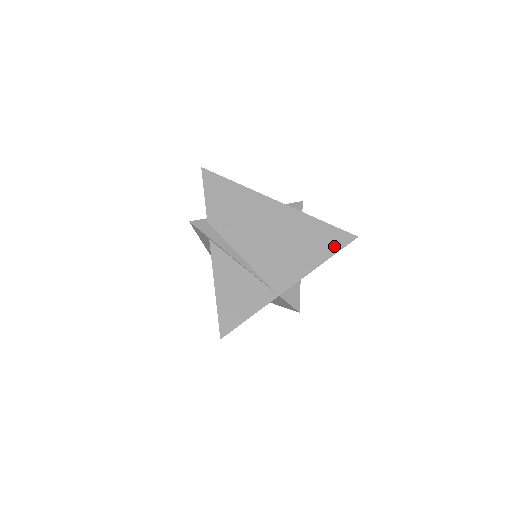
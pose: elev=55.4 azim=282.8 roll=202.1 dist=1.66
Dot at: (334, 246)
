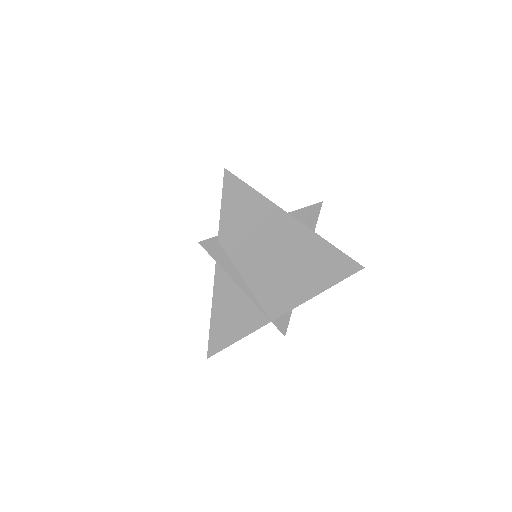
Dot at: (339, 276)
